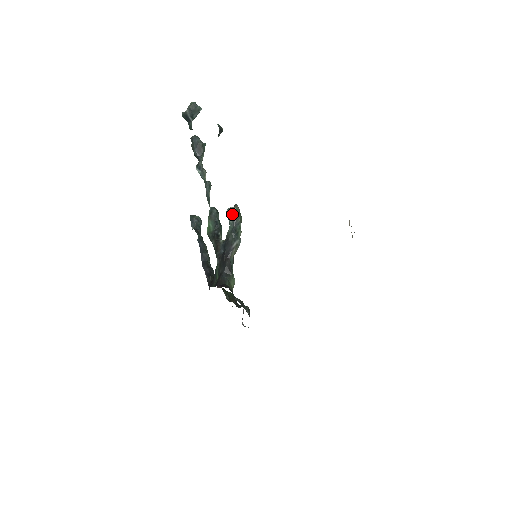
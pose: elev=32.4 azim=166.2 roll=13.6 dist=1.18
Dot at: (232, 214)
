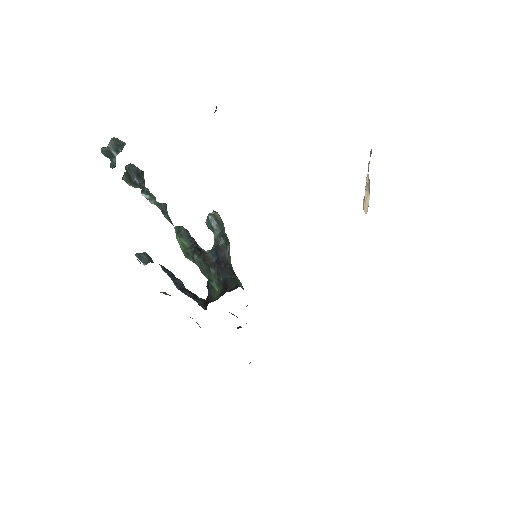
Dot at: (215, 219)
